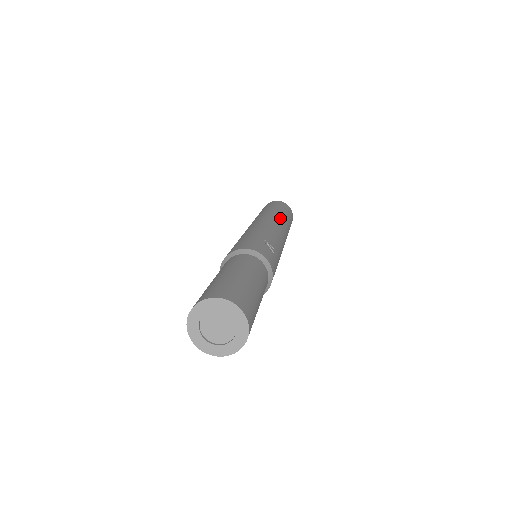
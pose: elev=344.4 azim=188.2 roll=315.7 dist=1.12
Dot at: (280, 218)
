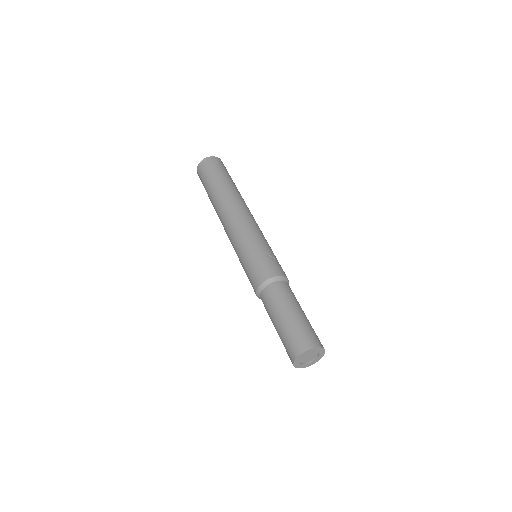
Dot at: (236, 196)
